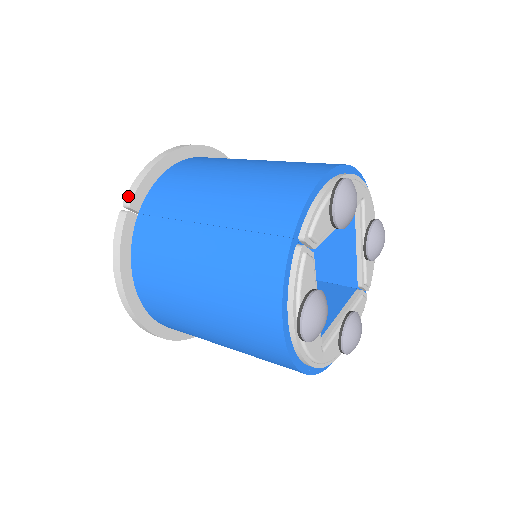
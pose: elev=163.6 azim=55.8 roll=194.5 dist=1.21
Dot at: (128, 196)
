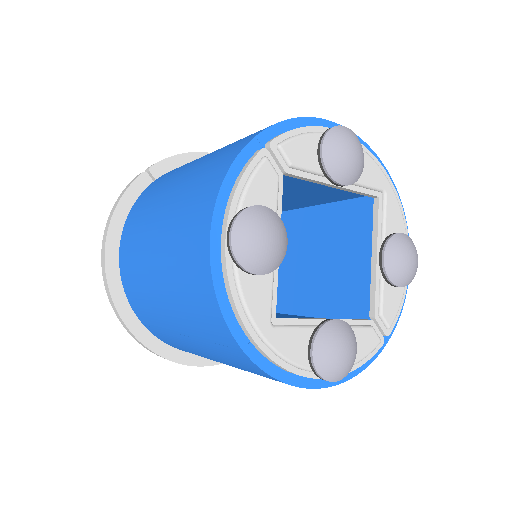
Dot at: (153, 164)
